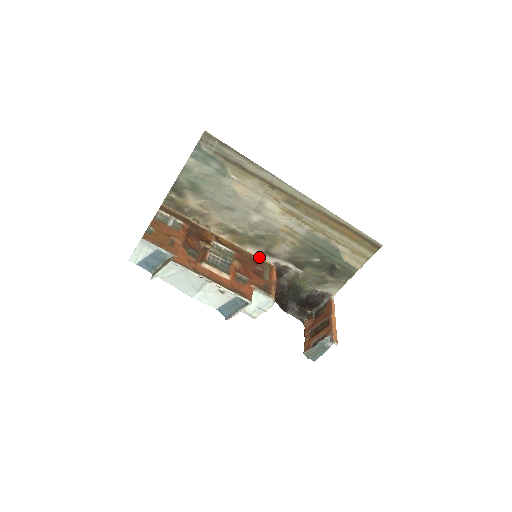
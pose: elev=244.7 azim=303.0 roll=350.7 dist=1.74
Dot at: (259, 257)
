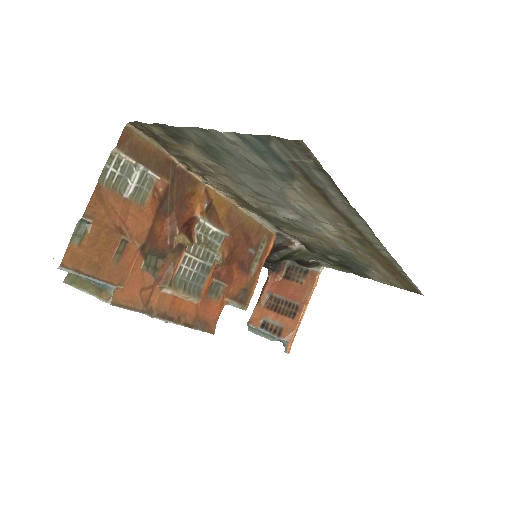
Dot at: (261, 223)
